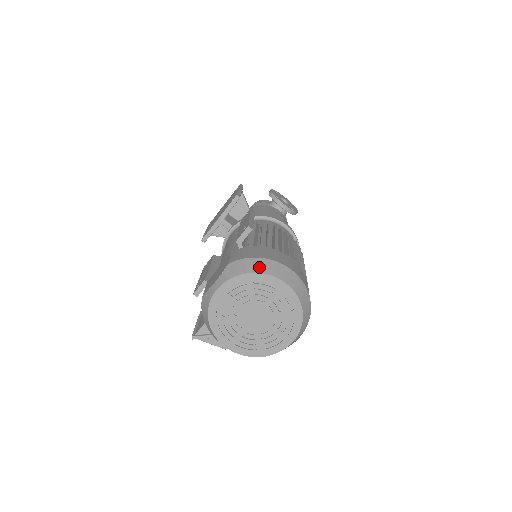
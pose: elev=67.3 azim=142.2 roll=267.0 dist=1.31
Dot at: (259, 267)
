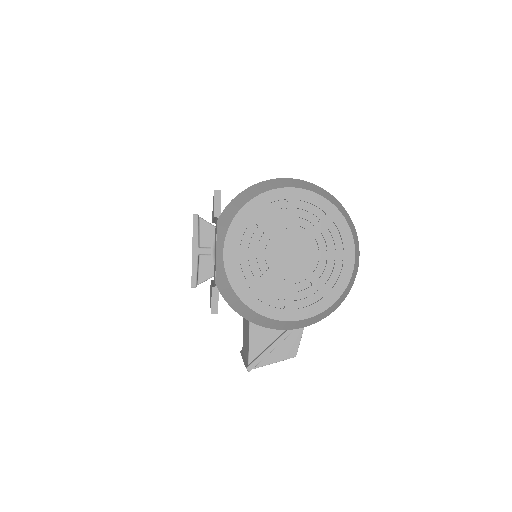
Dot at: (251, 194)
